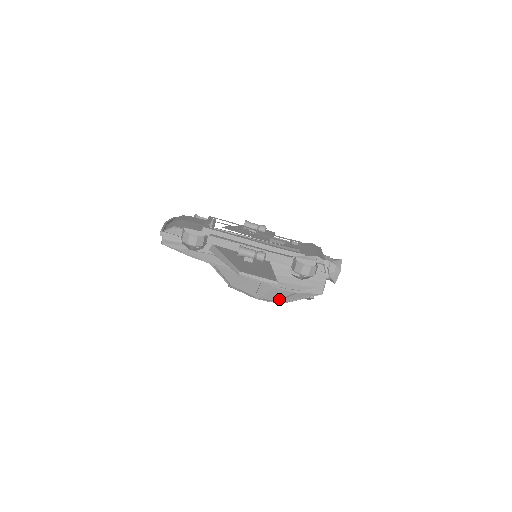
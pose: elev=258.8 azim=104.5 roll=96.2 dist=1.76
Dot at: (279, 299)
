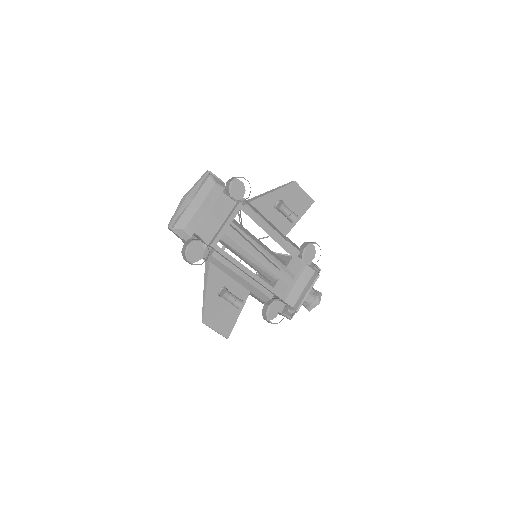
Dot at: occluded
